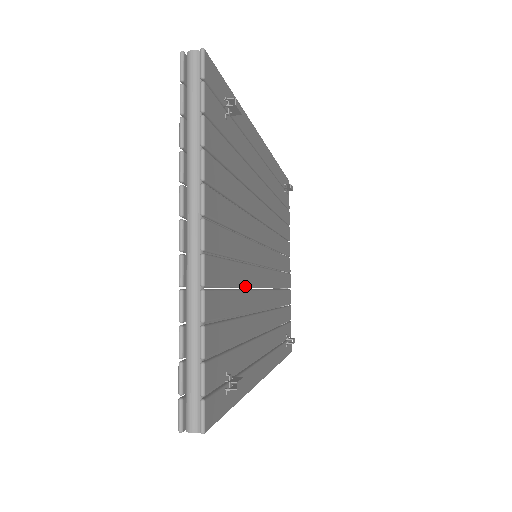
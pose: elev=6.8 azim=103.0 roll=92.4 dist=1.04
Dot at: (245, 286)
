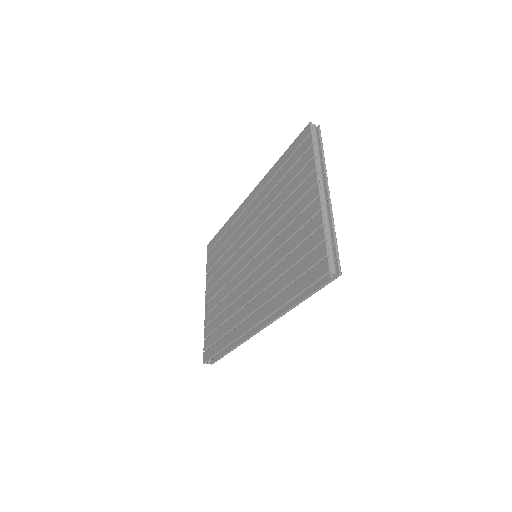
Dot at: occluded
